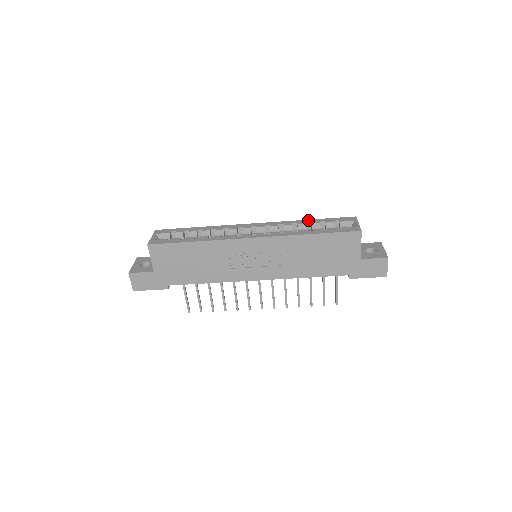
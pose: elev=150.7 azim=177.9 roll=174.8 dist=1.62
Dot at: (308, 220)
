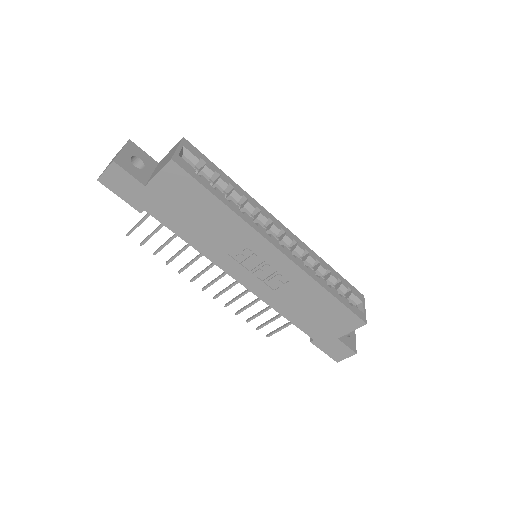
Dot at: (329, 266)
